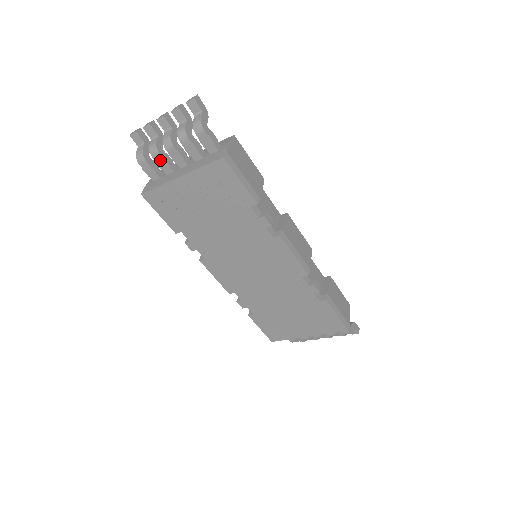
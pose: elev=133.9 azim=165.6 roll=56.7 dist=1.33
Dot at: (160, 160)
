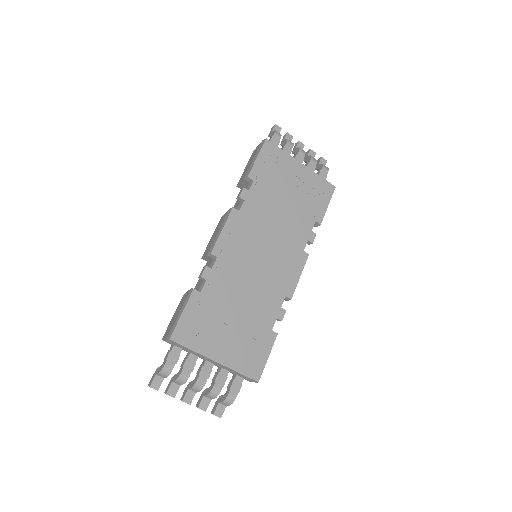
Dot at: (289, 148)
